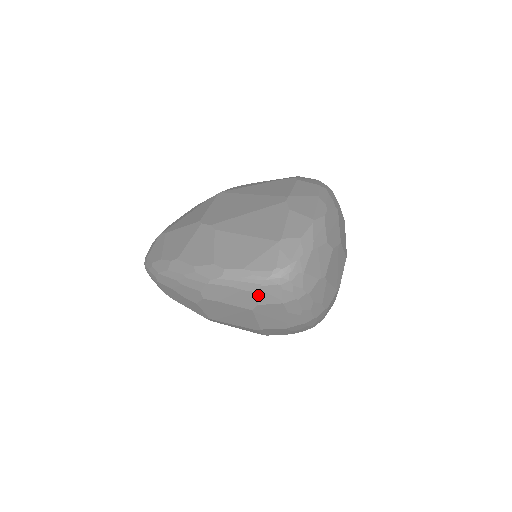
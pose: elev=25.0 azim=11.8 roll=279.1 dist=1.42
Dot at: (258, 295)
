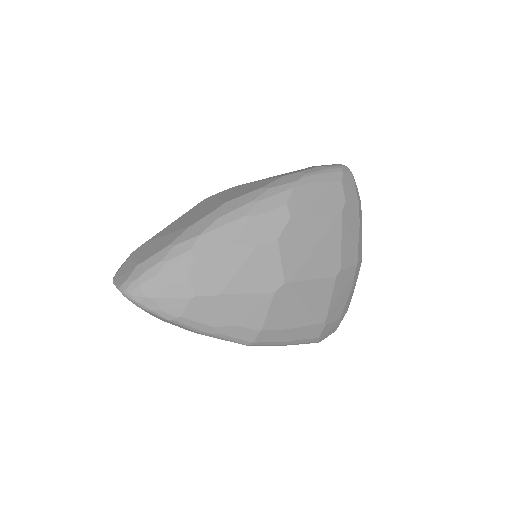
Dot at: (343, 186)
